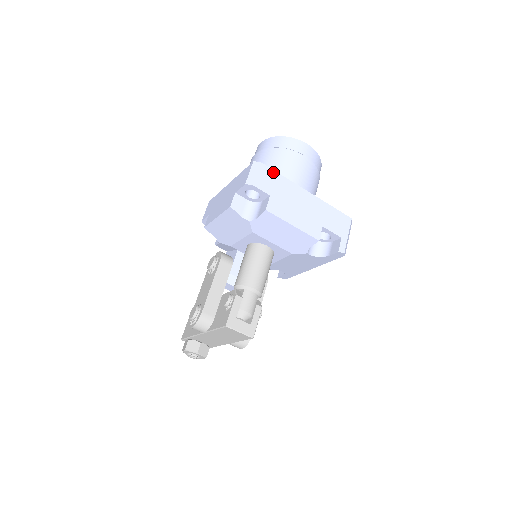
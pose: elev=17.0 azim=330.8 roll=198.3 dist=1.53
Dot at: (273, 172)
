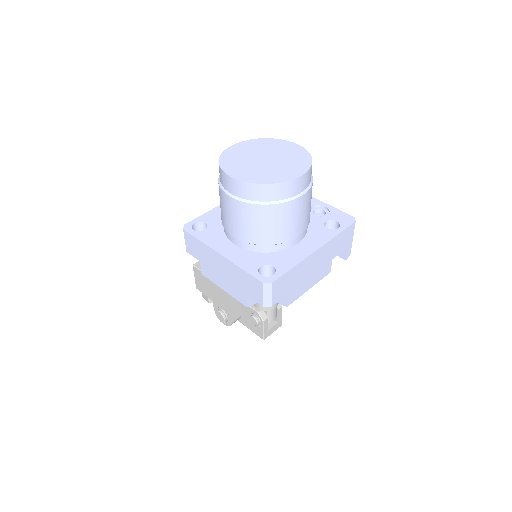
Dot at: (285, 275)
